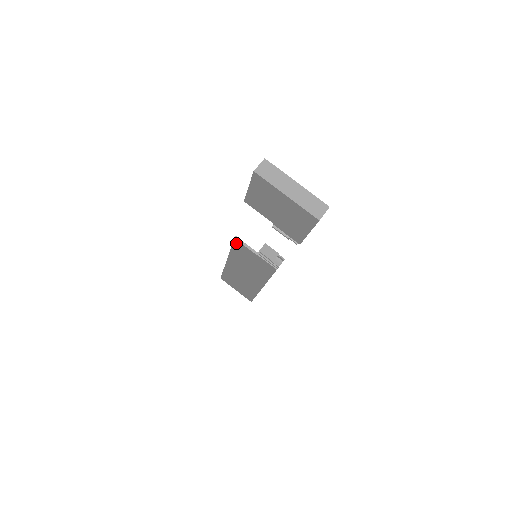
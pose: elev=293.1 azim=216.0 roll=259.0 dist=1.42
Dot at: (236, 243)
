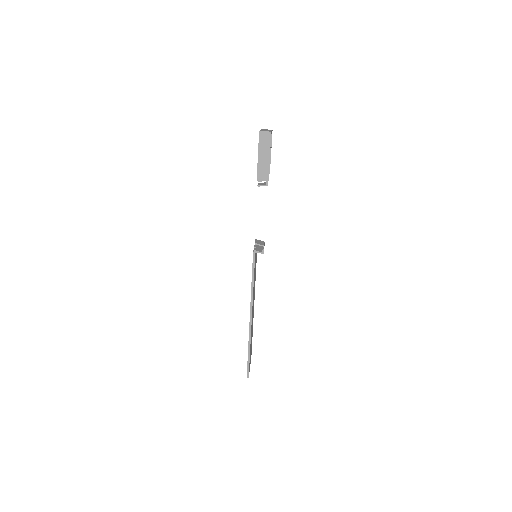
Dot at: occluded
